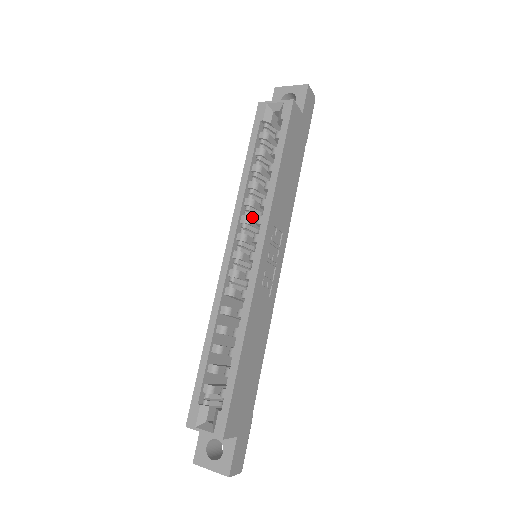
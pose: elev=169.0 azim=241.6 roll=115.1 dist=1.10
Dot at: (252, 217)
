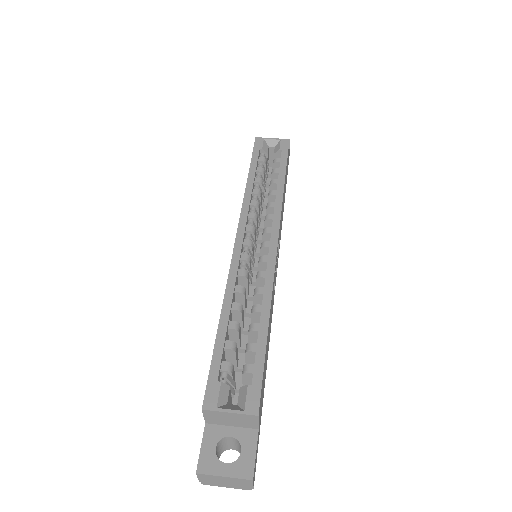
Dot at: occluded
